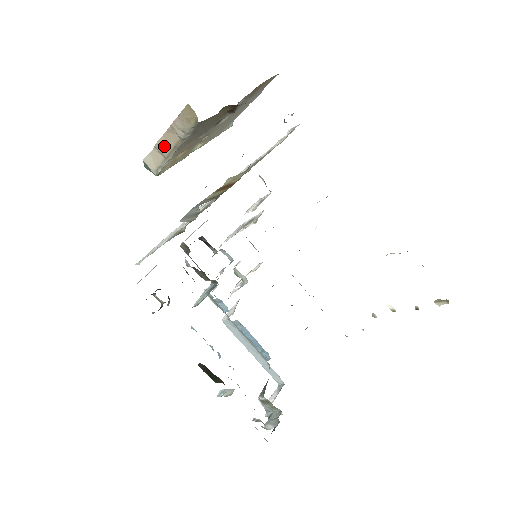
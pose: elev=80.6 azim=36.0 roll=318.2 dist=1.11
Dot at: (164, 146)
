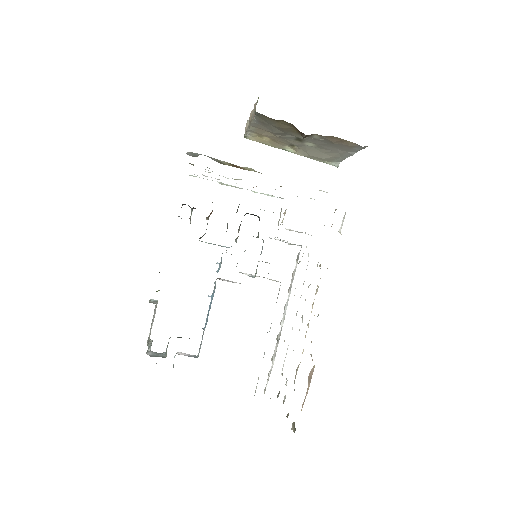
Dot at: (250, 117)
